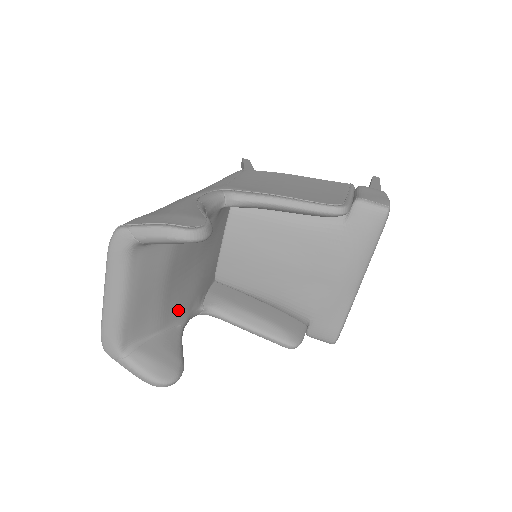
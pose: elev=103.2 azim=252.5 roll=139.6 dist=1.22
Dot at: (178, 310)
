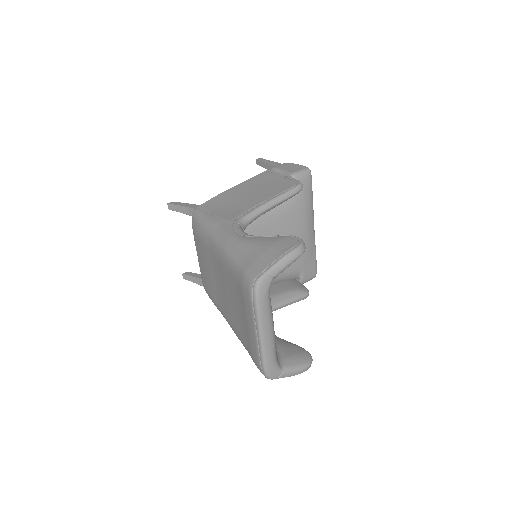
Dot at: occluded
